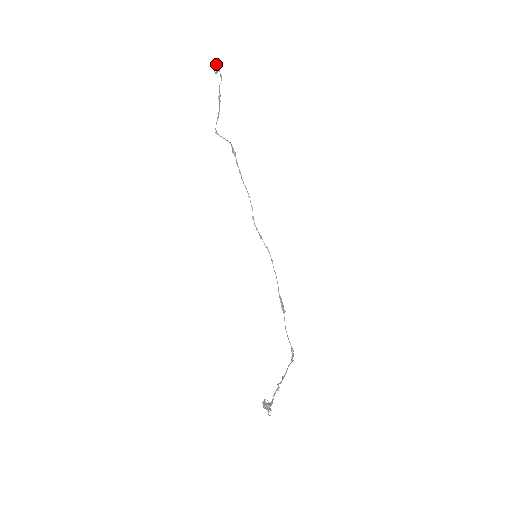
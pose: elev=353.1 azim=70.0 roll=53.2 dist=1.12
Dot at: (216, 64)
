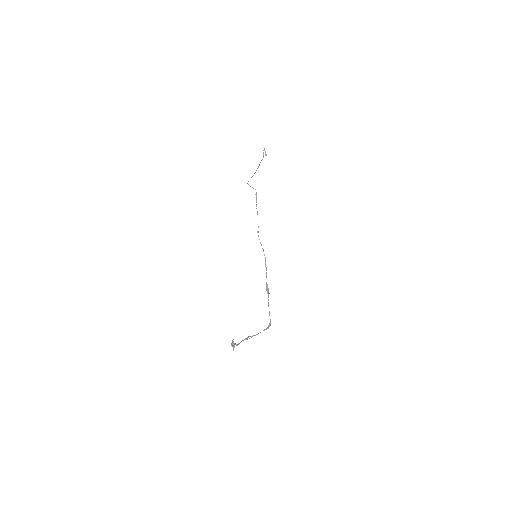
Dot at: (265, 151)
